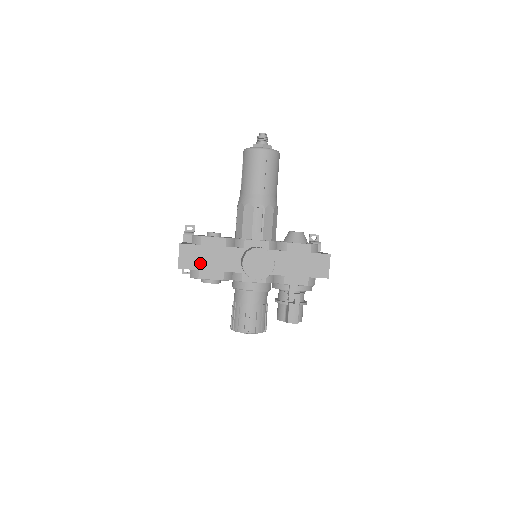
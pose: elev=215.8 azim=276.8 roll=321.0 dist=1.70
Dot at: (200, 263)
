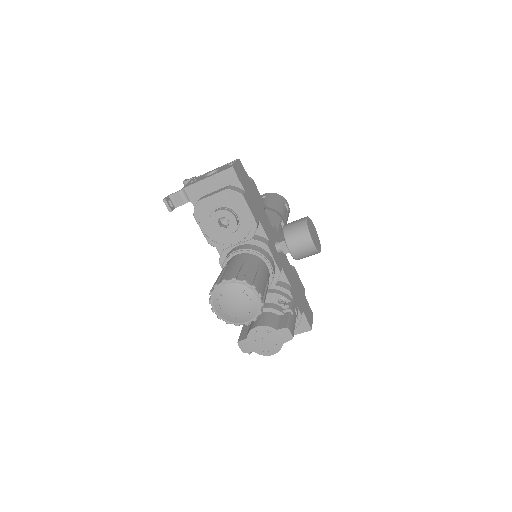
Dot at: (247, 189)
